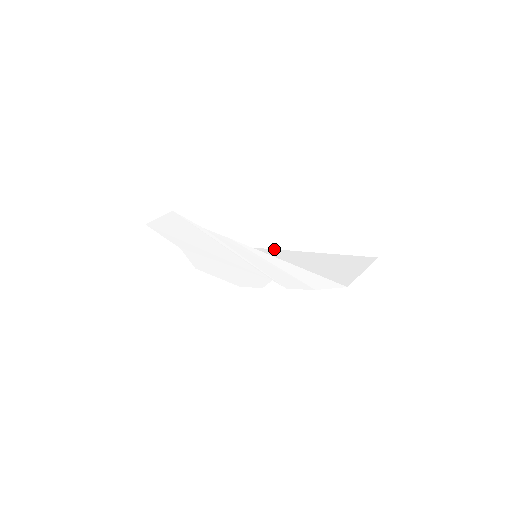
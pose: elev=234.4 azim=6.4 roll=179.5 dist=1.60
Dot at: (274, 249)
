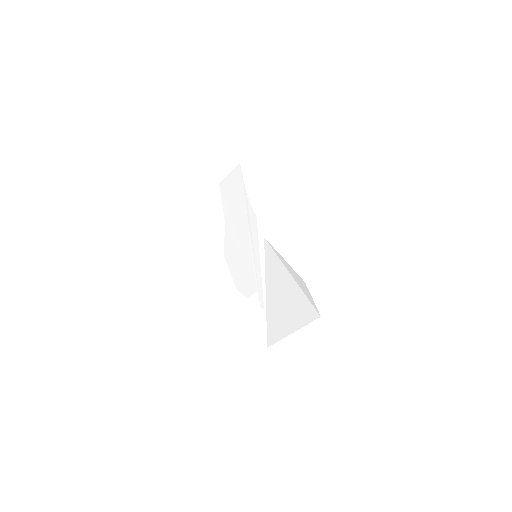
Dot at: (272, 249)
